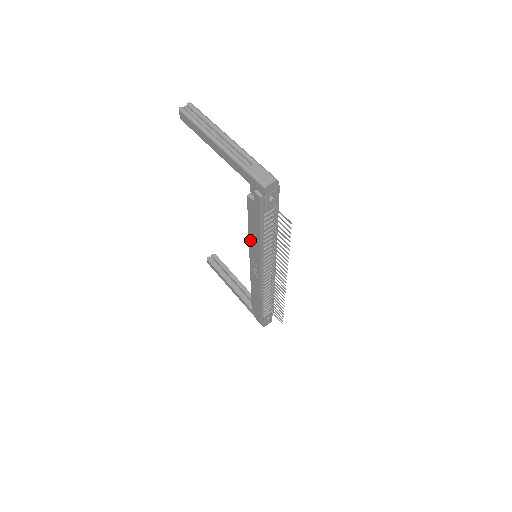
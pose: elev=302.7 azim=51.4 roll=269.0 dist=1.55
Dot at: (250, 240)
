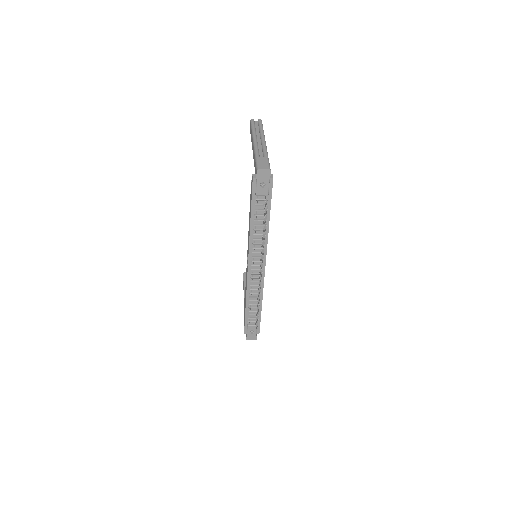
Dot at: occluded
